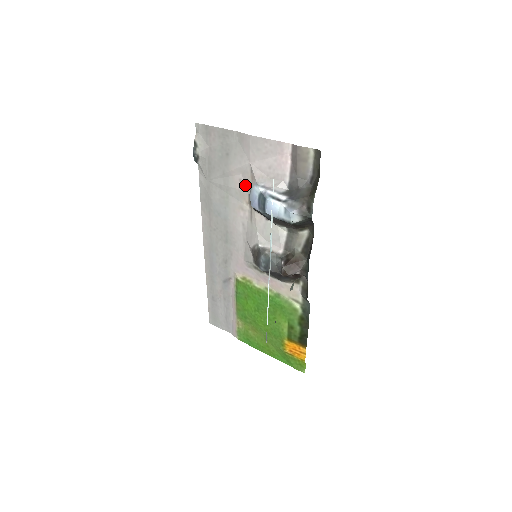
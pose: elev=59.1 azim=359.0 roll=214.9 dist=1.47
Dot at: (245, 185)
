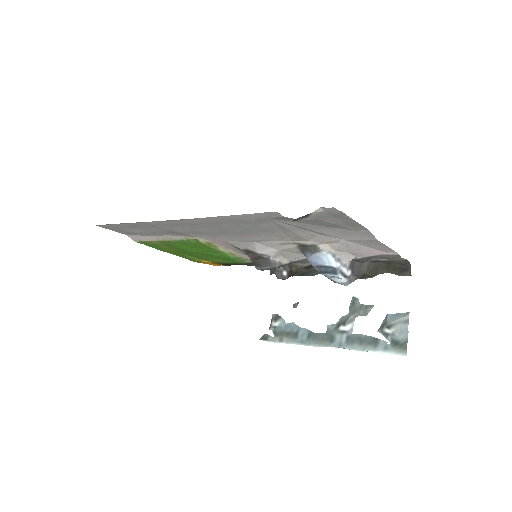
Dot at: (313, 239)
